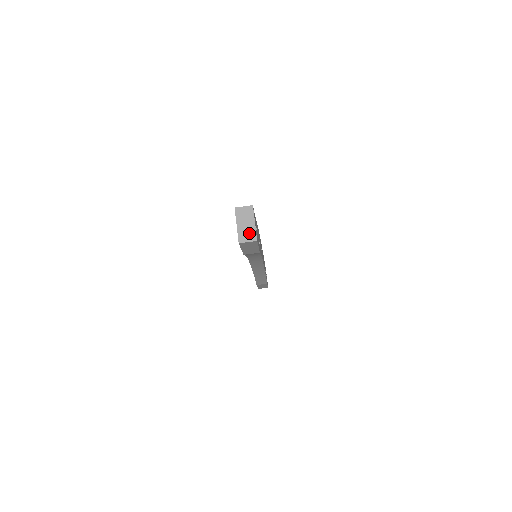
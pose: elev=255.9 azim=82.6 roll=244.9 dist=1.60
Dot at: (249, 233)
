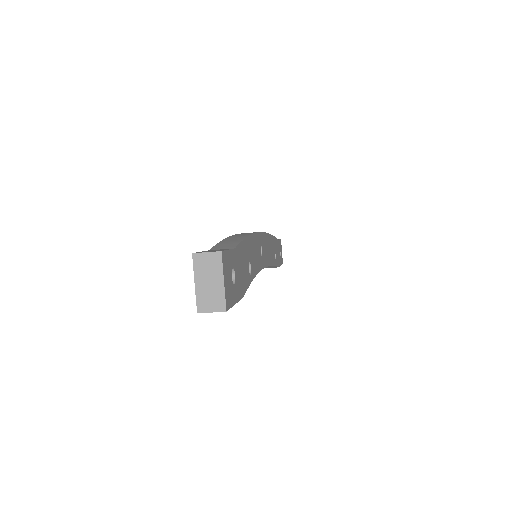
Dot at: (214, 298)
